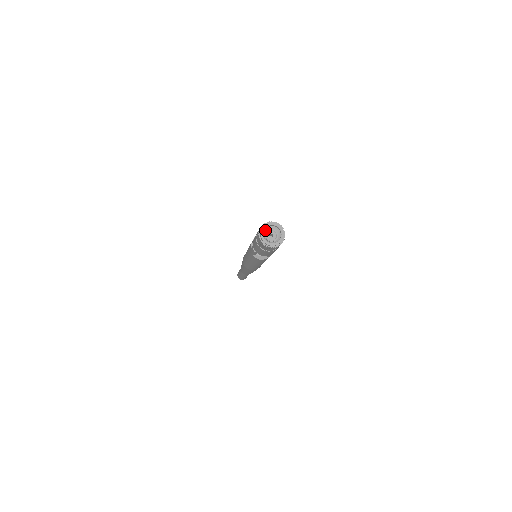
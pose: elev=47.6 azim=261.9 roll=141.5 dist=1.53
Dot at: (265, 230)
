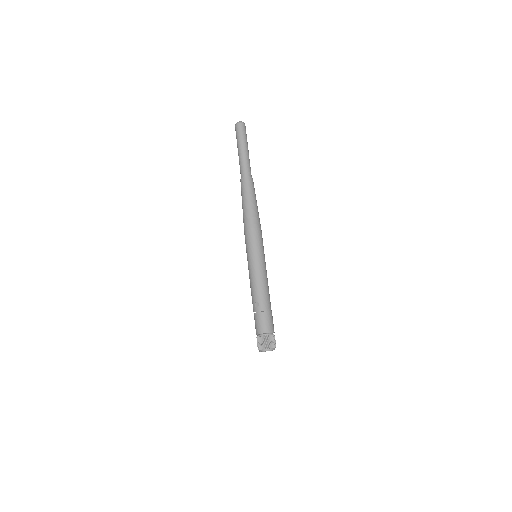
Dot at: (267, 348)
